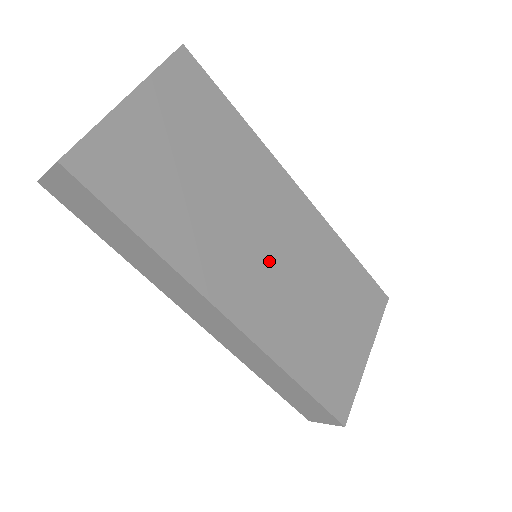
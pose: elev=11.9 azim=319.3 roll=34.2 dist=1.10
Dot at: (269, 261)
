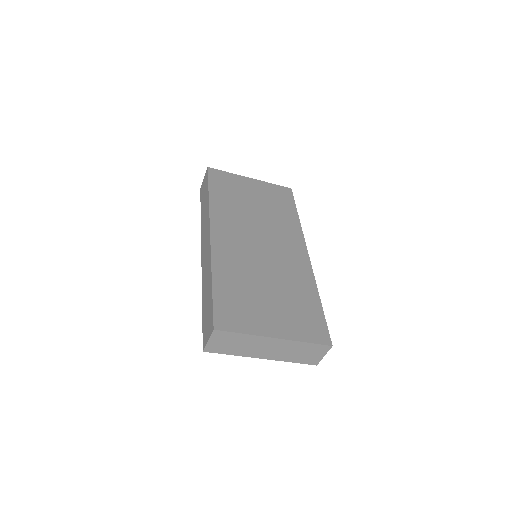
Dot at: (255, 245)
